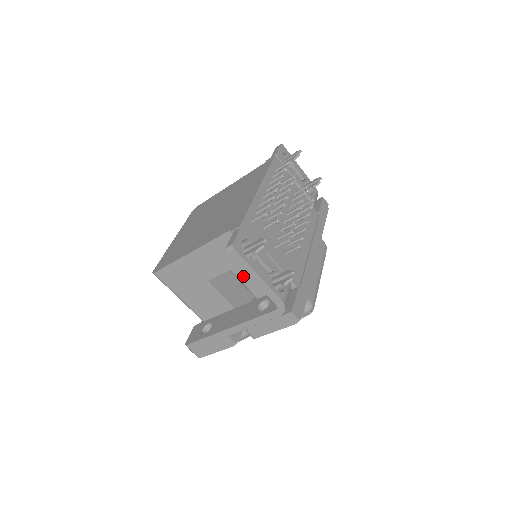
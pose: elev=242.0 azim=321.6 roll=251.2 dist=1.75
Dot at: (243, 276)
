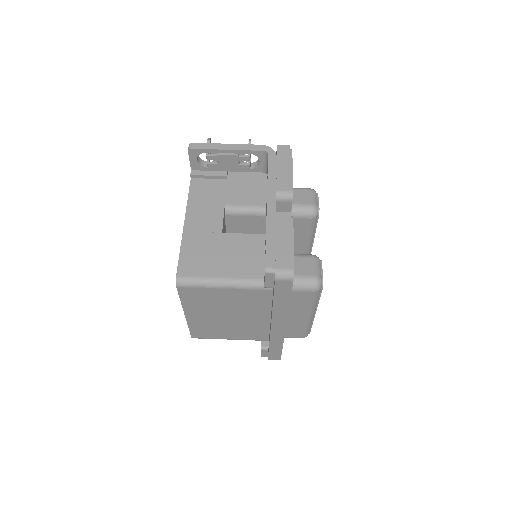
Dot at: (238, 201)
